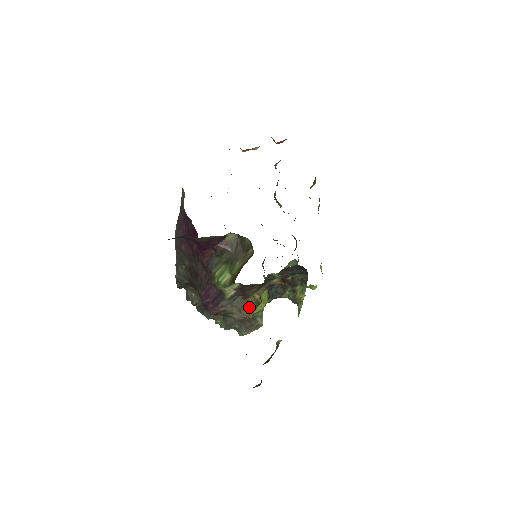
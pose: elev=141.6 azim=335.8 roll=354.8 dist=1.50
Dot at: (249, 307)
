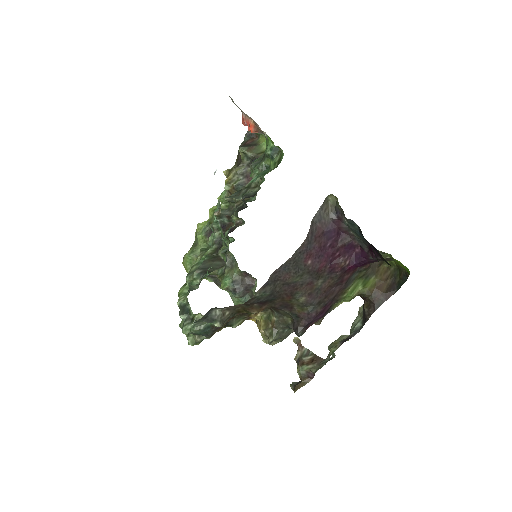
Dot at: occluded
